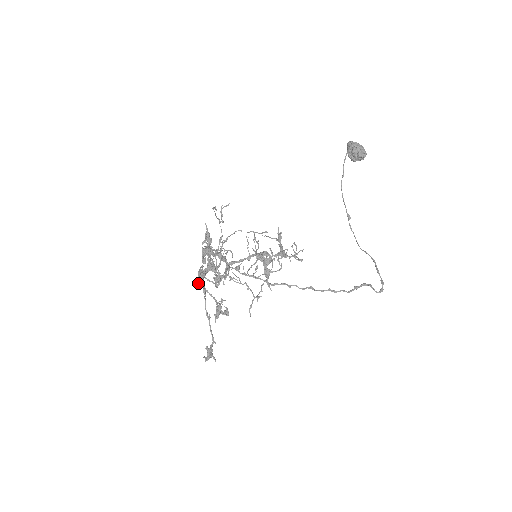
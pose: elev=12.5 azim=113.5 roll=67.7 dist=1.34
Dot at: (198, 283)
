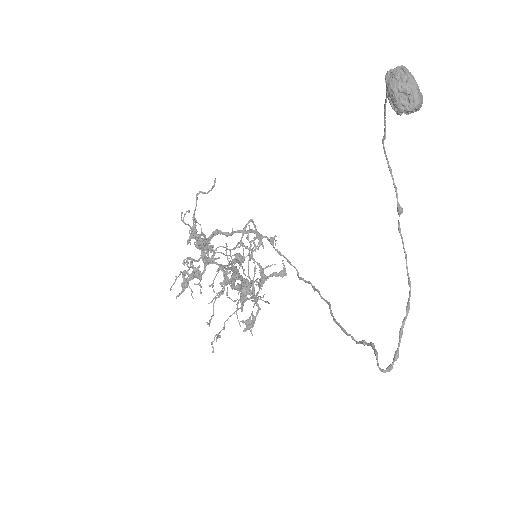
Dot at: occluded
